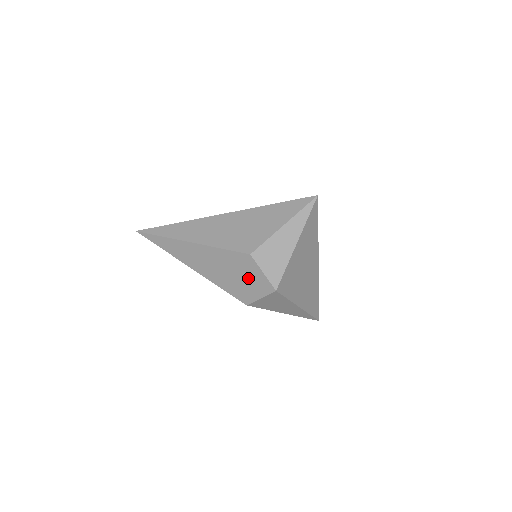
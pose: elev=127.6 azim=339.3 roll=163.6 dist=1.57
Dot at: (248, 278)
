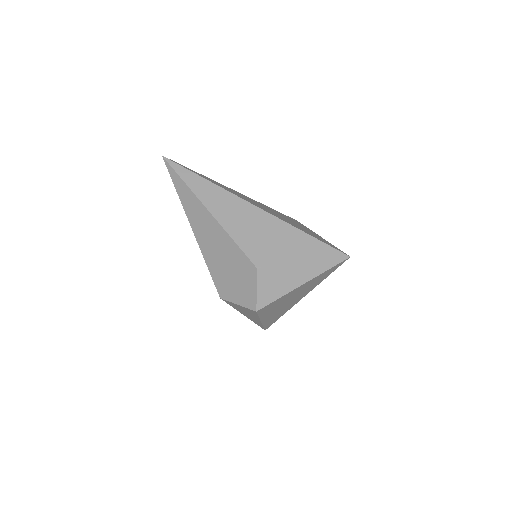
Dot at: (239, 282)
